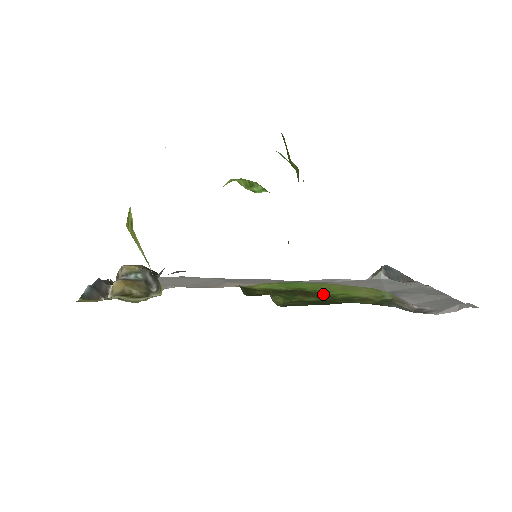
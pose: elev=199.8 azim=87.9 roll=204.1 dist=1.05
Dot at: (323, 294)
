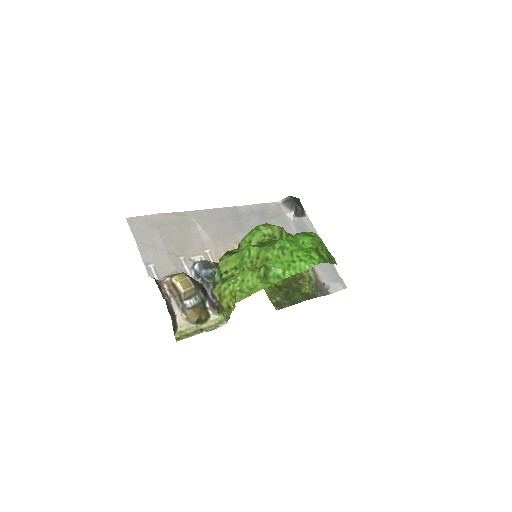
Dot at: occluded
